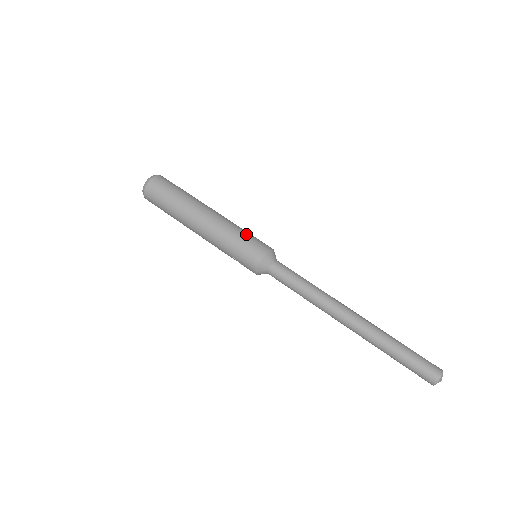
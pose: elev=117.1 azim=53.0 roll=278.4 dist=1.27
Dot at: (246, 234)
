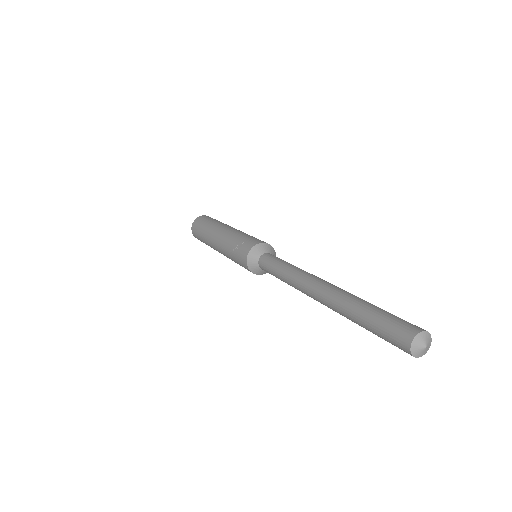
Dot at: occluded
